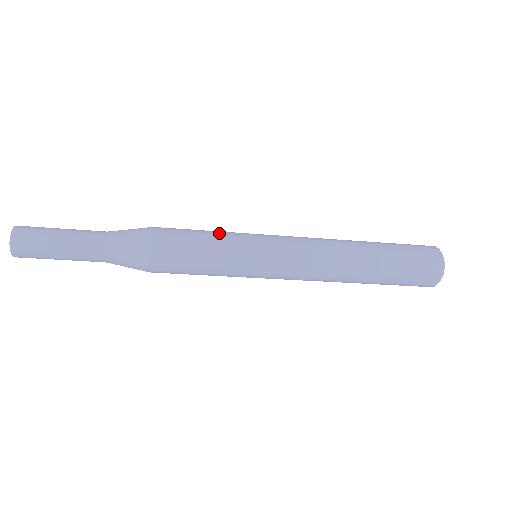
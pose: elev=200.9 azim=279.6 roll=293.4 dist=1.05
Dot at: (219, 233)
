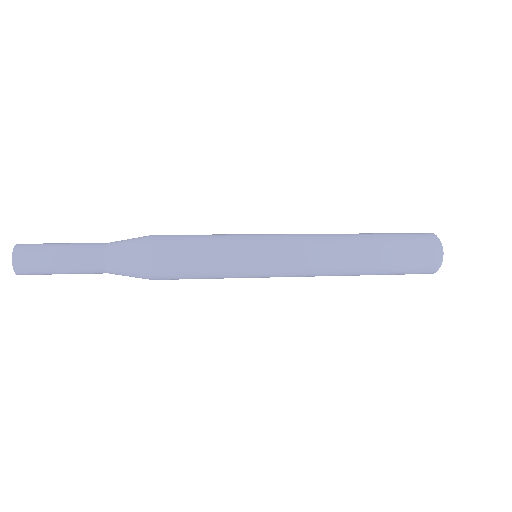
Dot at: (219, 245)
